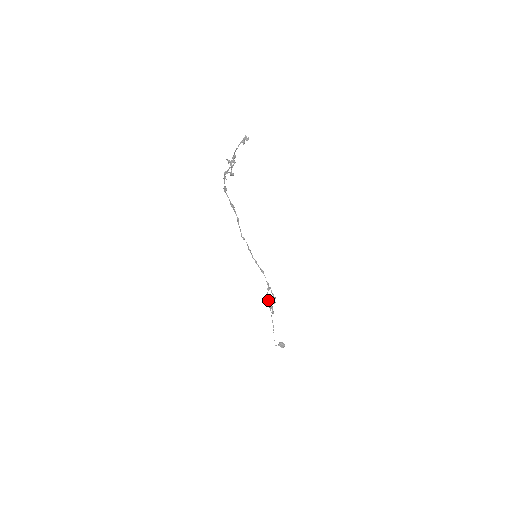
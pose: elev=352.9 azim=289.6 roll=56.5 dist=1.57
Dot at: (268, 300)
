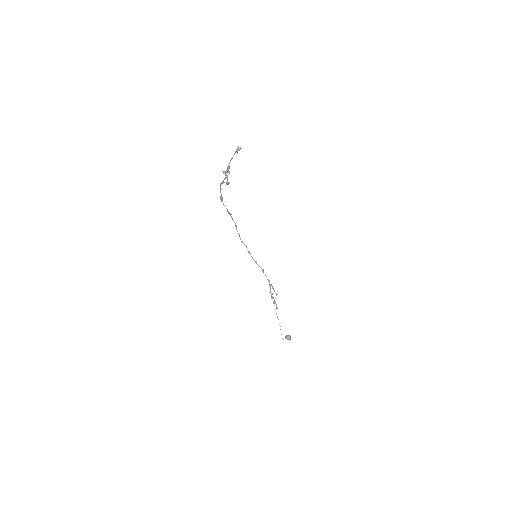
Dot at: (271, 296)
